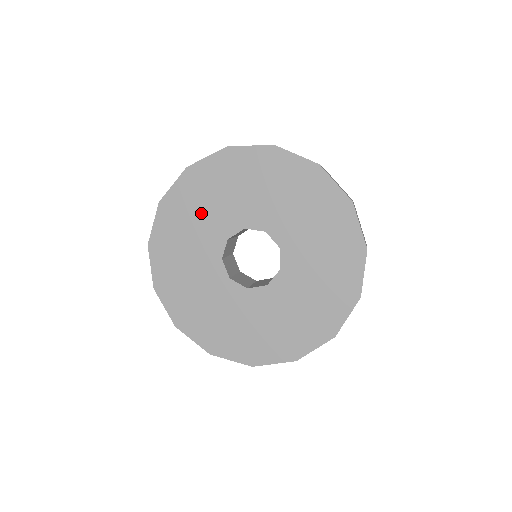
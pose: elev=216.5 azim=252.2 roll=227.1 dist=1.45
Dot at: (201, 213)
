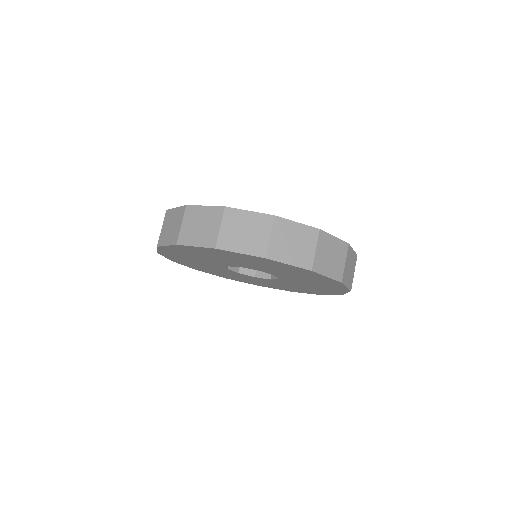
Dot at: (197, 263)
